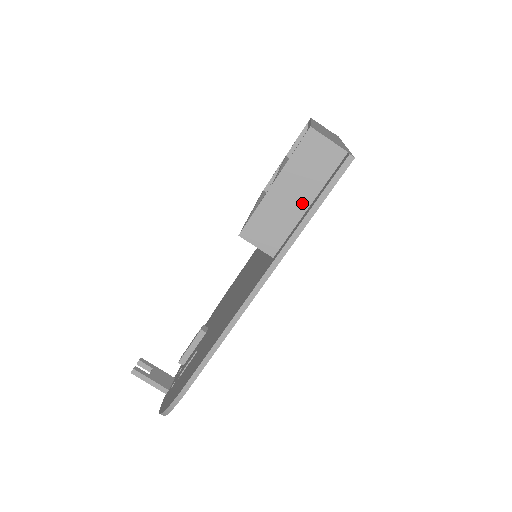
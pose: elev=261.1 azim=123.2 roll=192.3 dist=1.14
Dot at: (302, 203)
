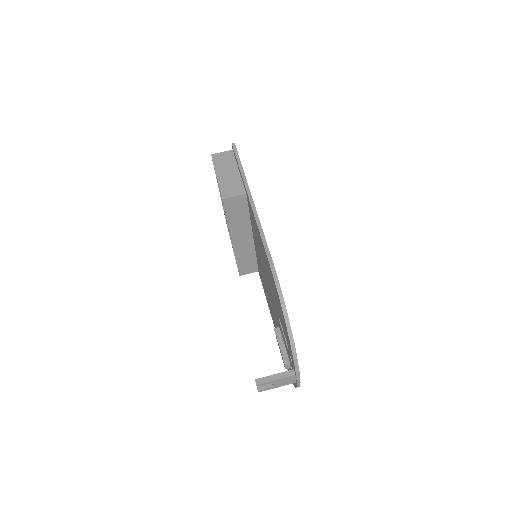
Dot at: (235, 172)
